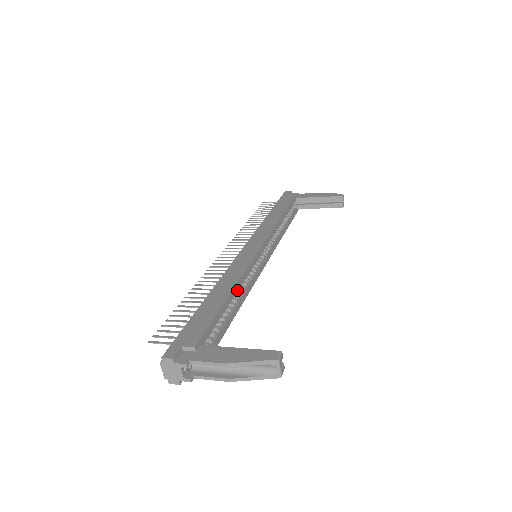
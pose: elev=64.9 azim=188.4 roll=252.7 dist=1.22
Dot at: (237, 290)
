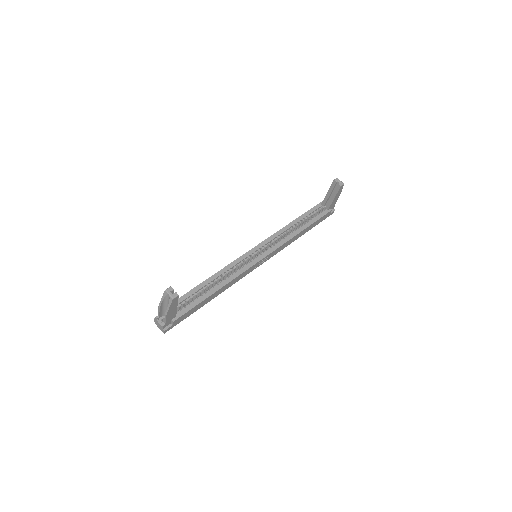
Dot at: (216, 278)
